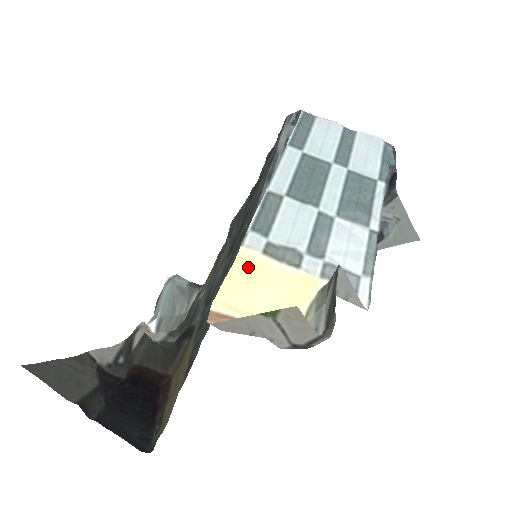
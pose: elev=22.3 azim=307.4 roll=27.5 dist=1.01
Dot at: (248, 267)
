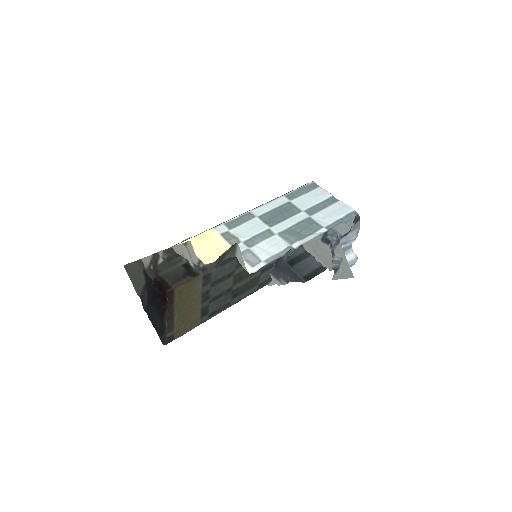
Dot at: (208, 236)
